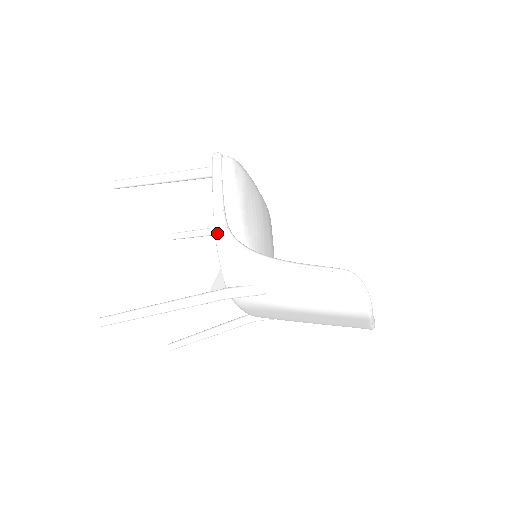
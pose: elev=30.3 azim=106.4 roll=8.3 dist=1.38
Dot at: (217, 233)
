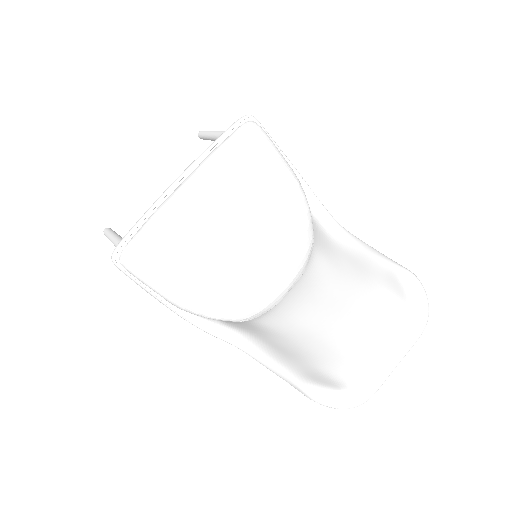
Dot at: occluded
